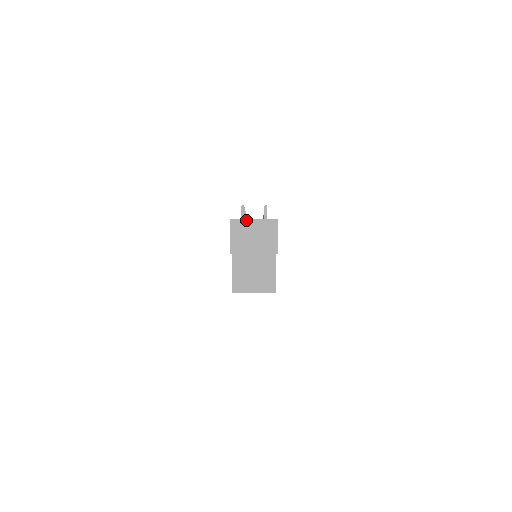
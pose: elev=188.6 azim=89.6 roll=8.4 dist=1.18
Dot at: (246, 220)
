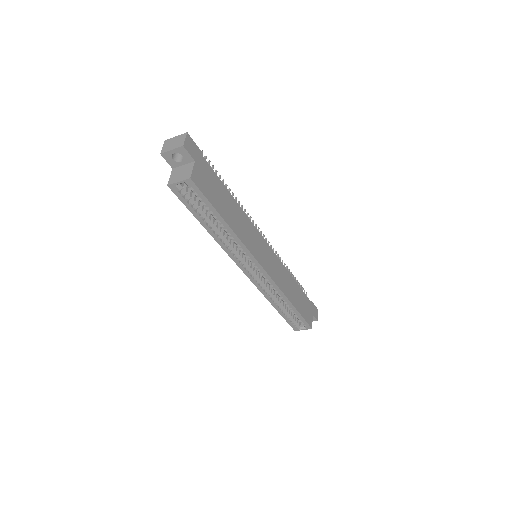
Dot at: (172, 138)
